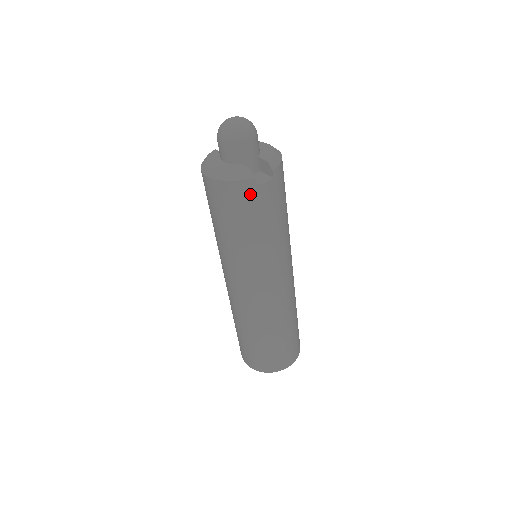
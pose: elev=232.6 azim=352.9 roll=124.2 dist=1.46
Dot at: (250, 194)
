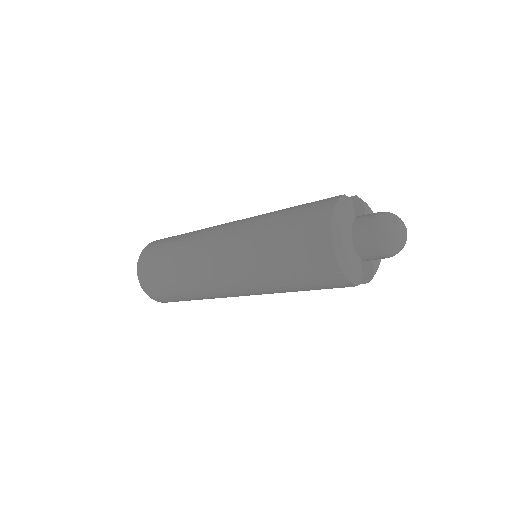
Dot at: (337, 285)
